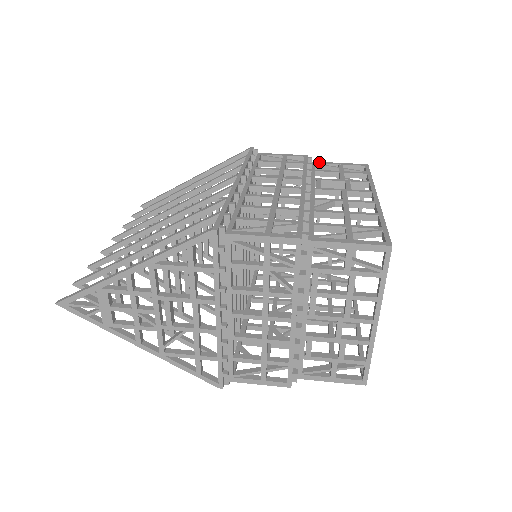
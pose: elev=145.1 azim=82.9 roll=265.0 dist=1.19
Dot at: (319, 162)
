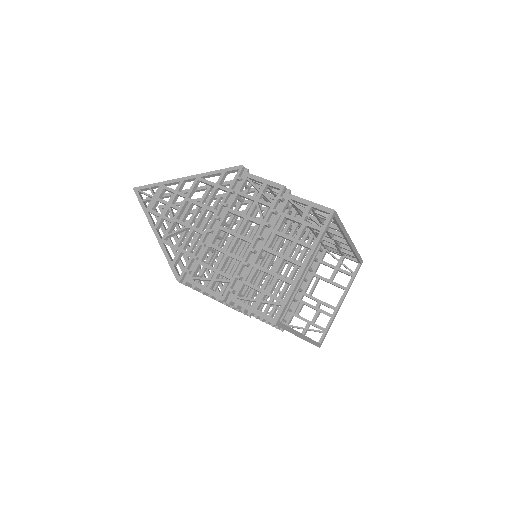
Dot at: occluded
